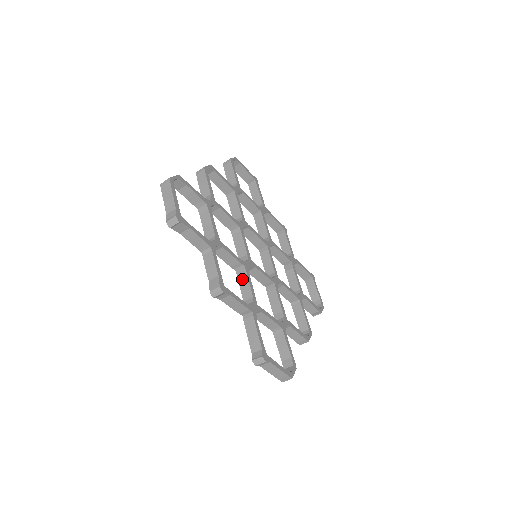
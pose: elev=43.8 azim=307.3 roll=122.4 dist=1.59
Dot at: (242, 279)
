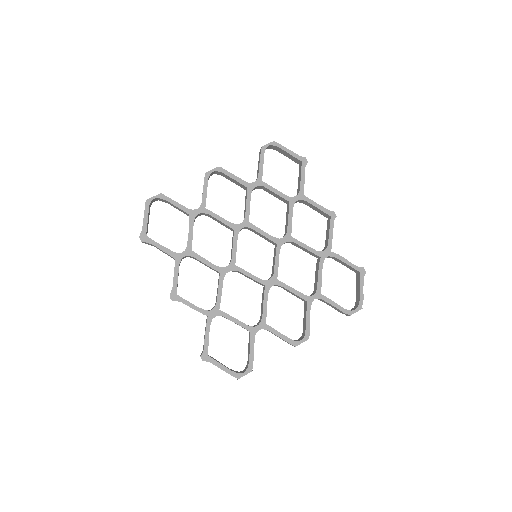
Dot at: (218, 283)
